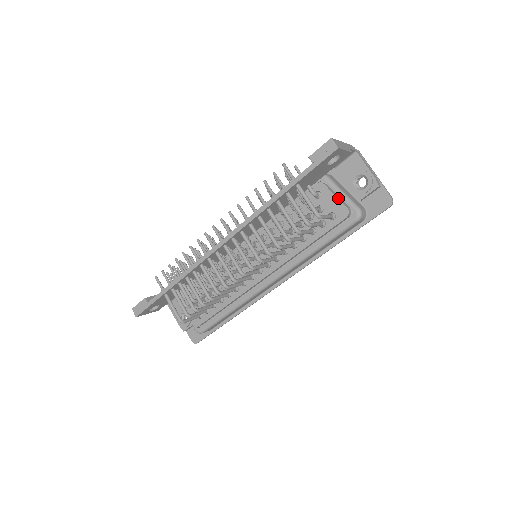
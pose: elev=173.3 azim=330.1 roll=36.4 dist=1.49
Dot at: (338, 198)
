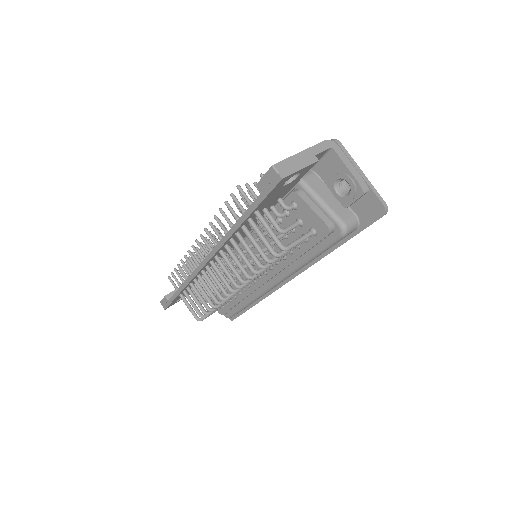
Dot at: (315, 212)
